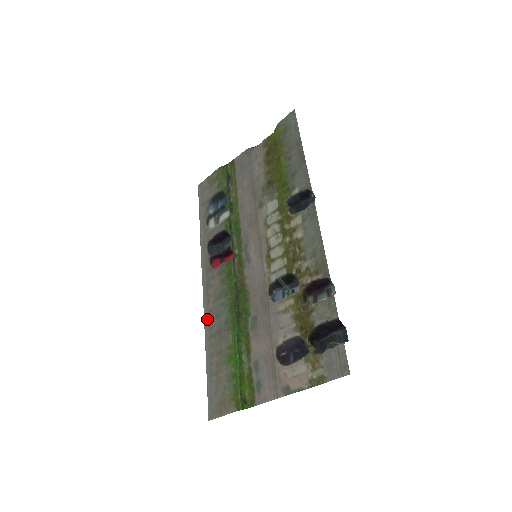
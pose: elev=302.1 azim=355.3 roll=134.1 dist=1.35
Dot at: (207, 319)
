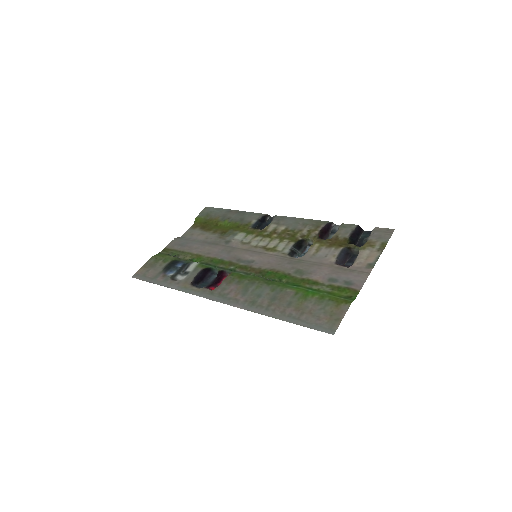
Dot at: (249, 306)
